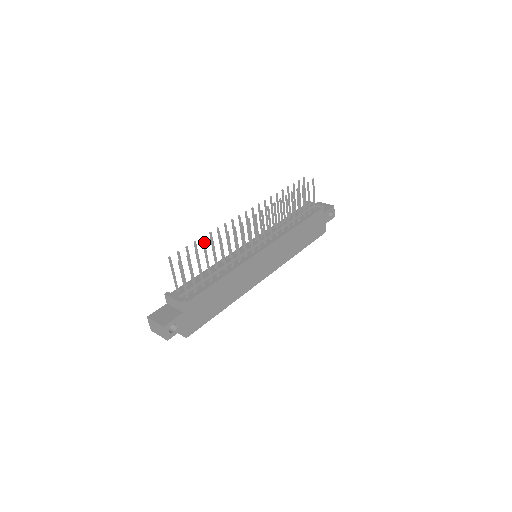
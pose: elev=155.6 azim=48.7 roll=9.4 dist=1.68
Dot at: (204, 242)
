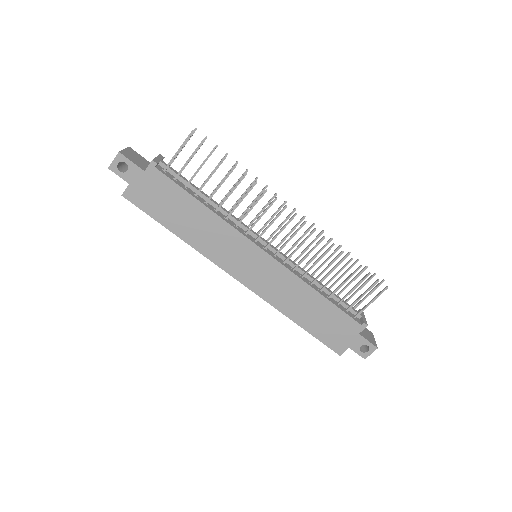
Dot at: occluded
